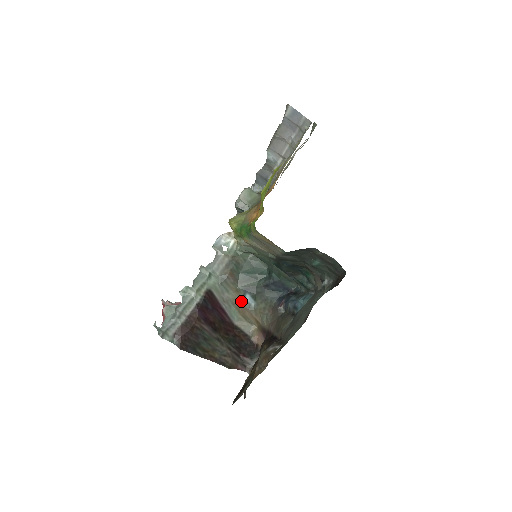
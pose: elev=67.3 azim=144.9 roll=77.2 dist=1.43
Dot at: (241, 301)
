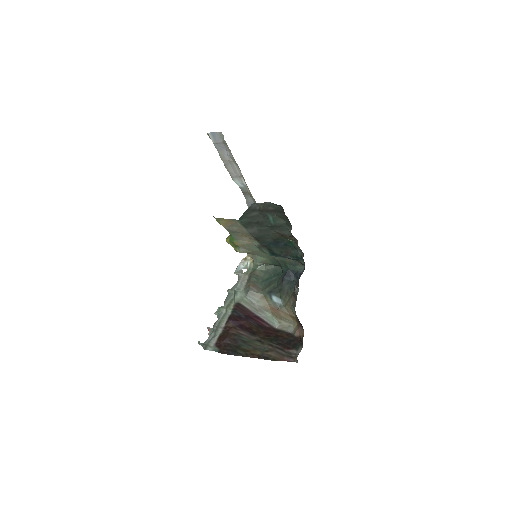
Dot at: (271, 305)
